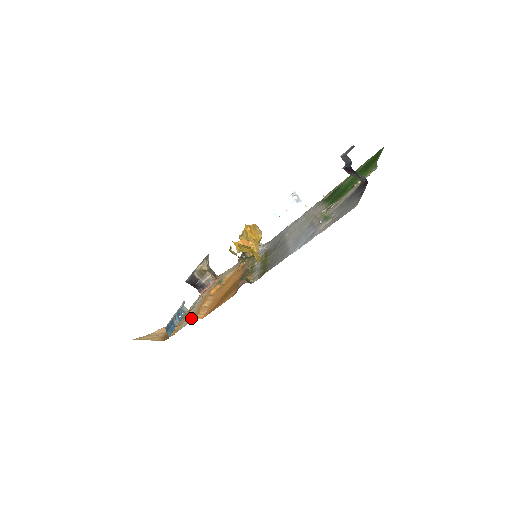
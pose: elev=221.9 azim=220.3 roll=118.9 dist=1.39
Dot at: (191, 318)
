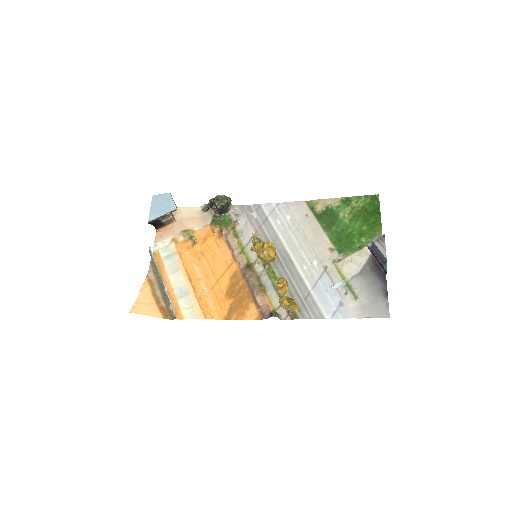
Dot at: (198, 306)
